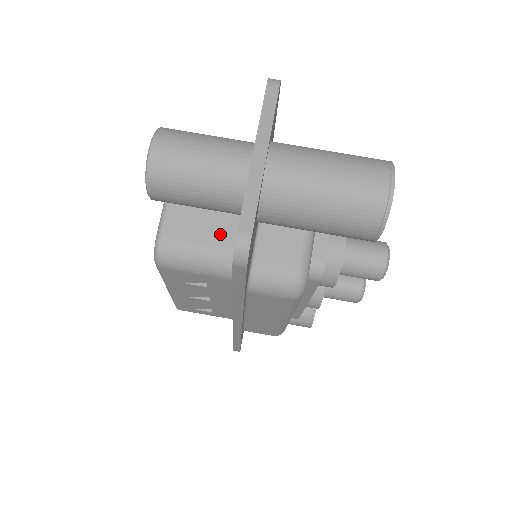
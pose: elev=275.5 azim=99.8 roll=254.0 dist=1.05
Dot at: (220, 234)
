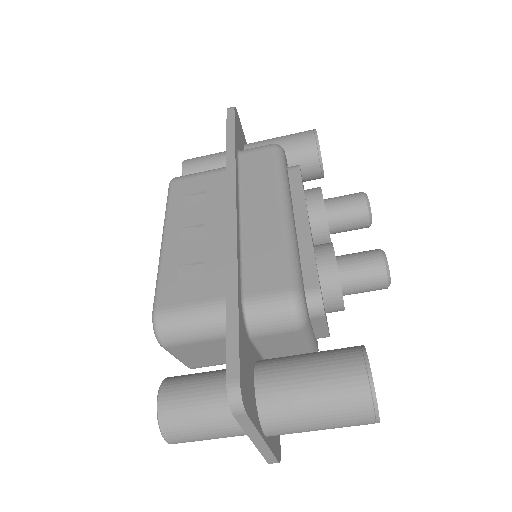
Dot at: occluded
